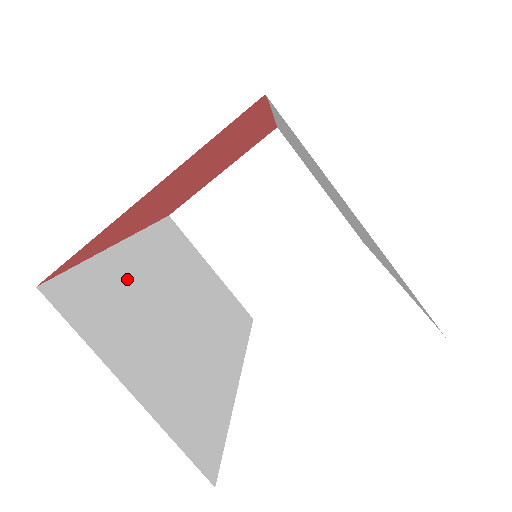
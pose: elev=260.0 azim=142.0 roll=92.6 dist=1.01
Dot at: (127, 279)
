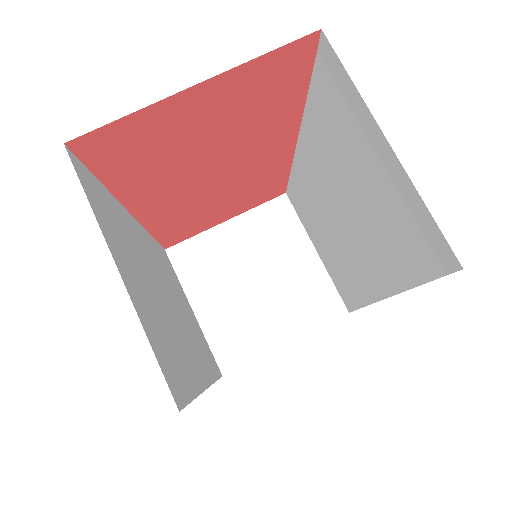
Dot at: (129, 229)
